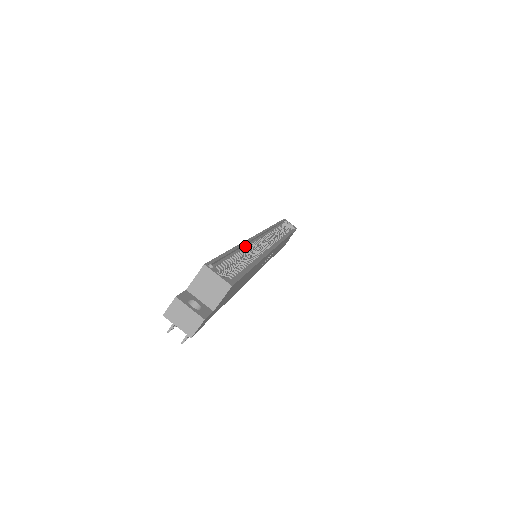
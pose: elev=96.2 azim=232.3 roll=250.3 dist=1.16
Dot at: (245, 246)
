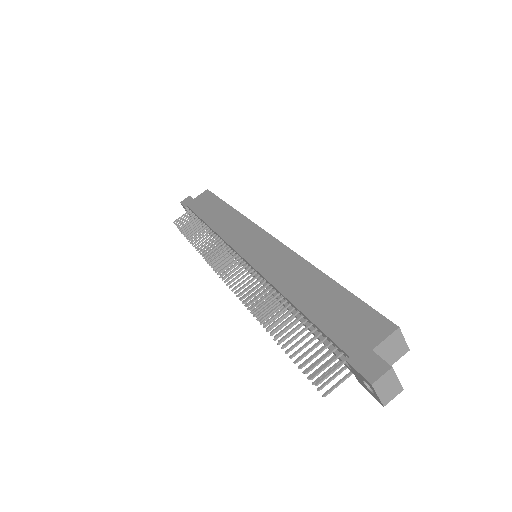
Dot at: (305, 265)
